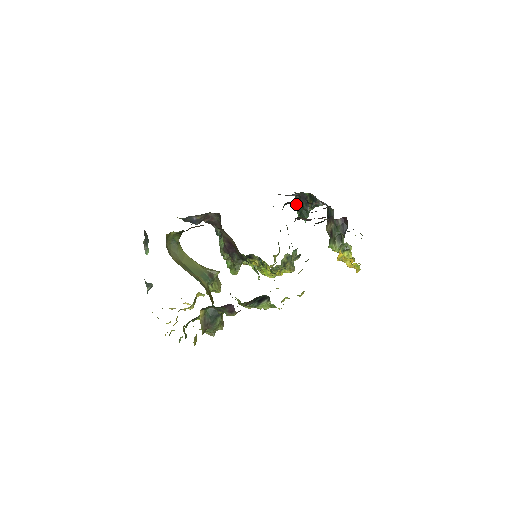
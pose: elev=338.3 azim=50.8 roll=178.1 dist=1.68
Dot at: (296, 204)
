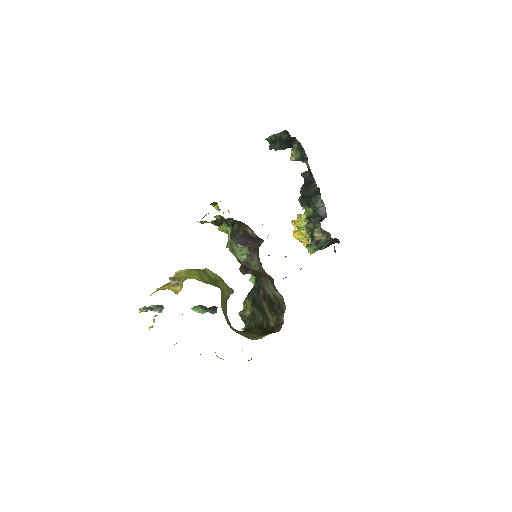
Dot at: (276, 134)
